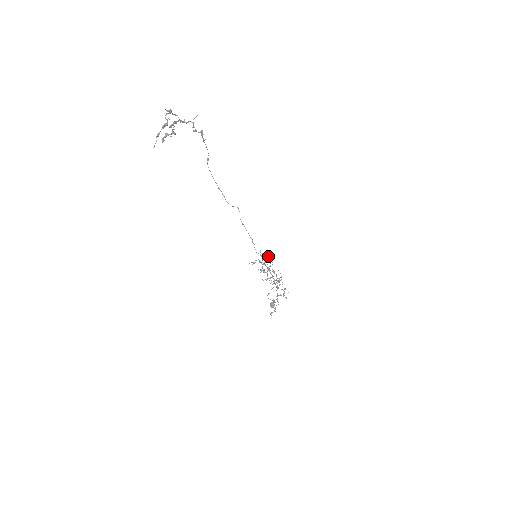
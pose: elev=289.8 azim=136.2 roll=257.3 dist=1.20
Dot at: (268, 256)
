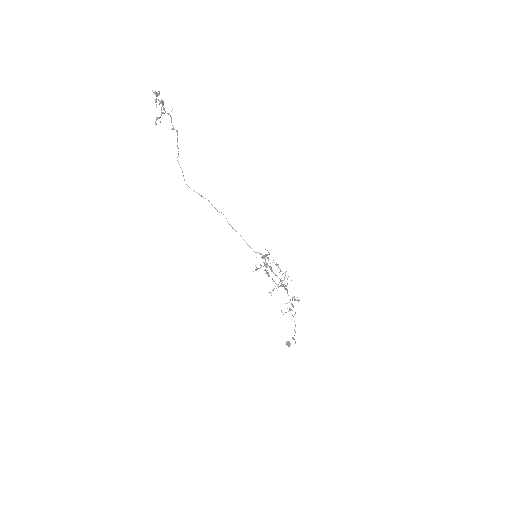
Dot at: (265, 255)
